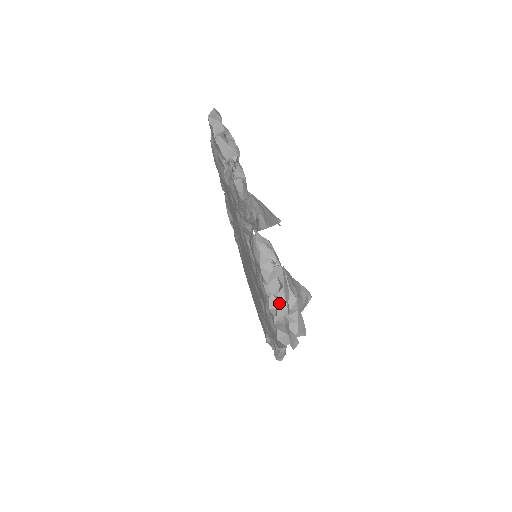
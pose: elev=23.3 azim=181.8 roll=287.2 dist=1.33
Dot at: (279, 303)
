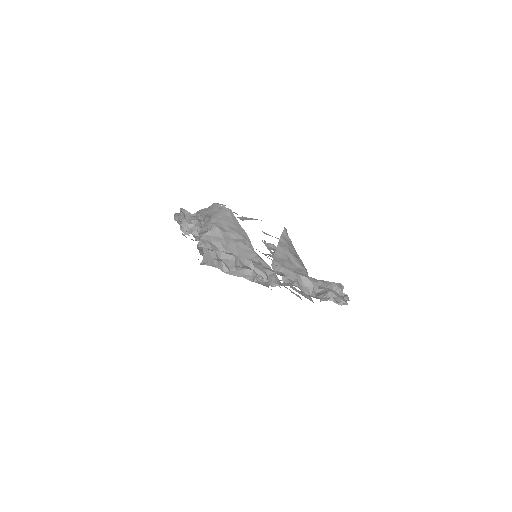
Dot at: (338, 301)
